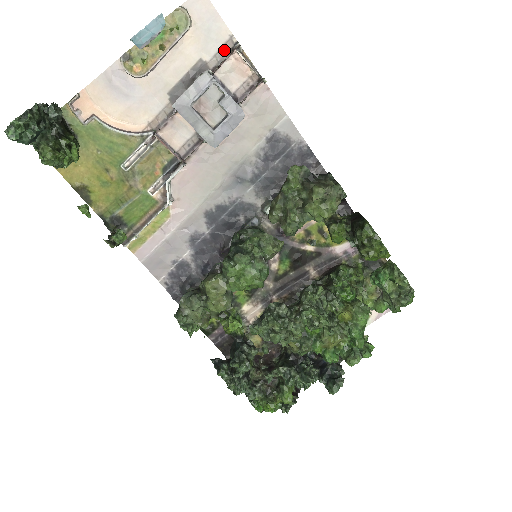
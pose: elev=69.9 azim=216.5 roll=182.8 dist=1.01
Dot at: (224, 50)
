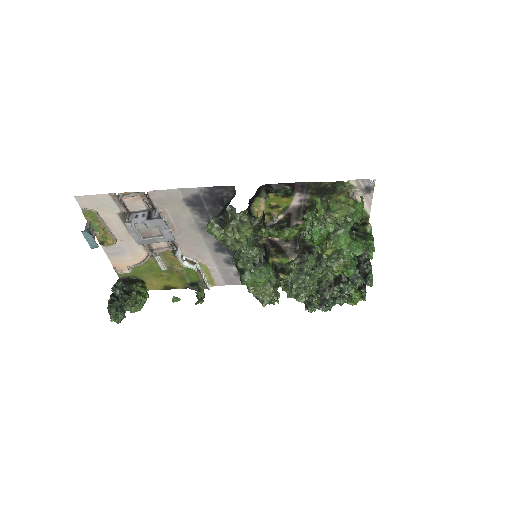
Dot at: (117, 201)
